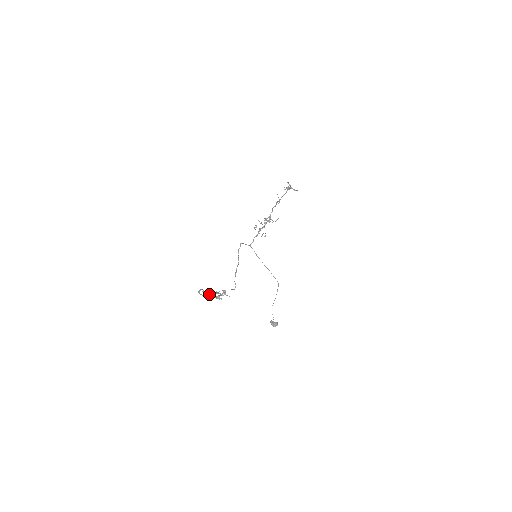
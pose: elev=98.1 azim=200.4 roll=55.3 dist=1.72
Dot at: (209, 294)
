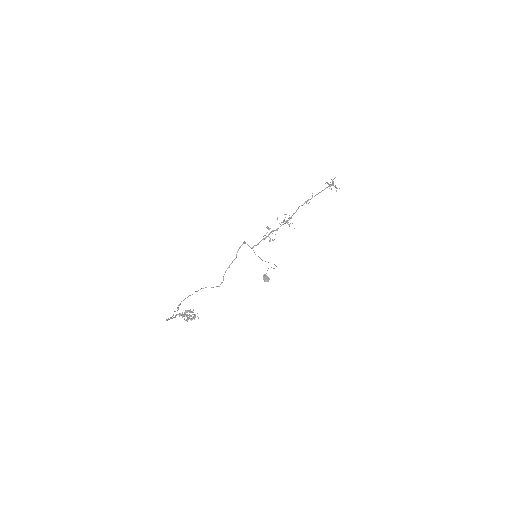
Dot at: (180, 314)
